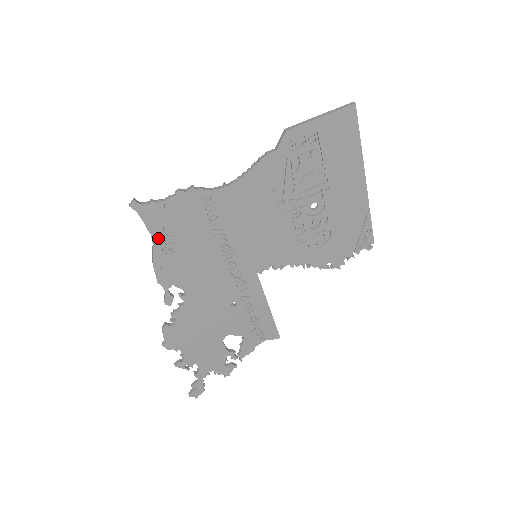
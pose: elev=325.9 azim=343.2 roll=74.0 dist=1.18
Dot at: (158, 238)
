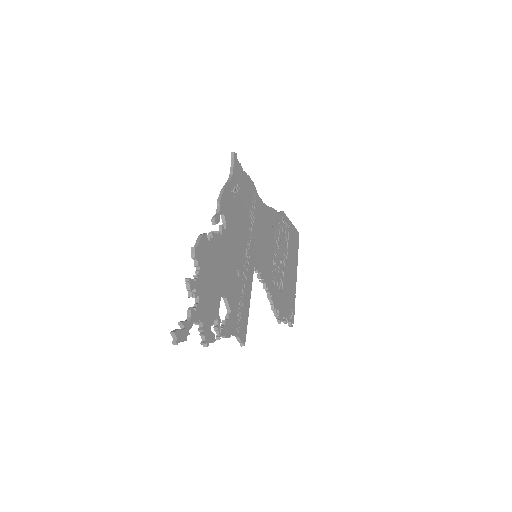
Dot at: (233, 181)
